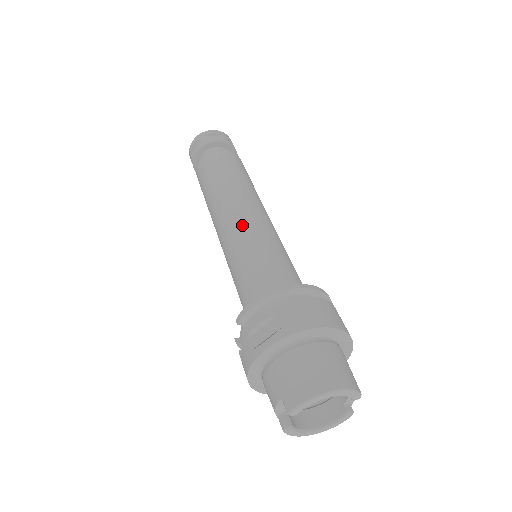
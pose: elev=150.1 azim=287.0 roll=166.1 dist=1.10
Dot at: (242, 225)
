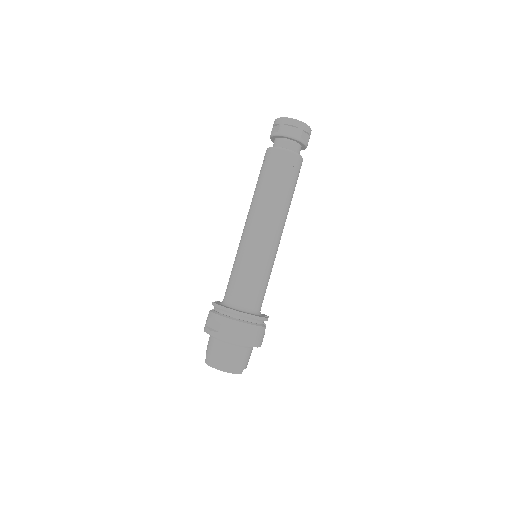
Dot at: (251, 241)
